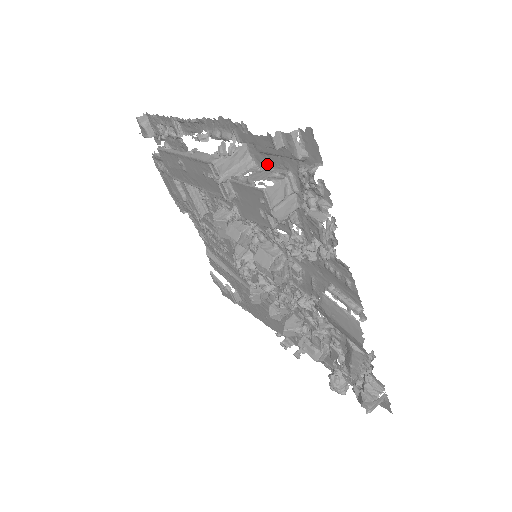
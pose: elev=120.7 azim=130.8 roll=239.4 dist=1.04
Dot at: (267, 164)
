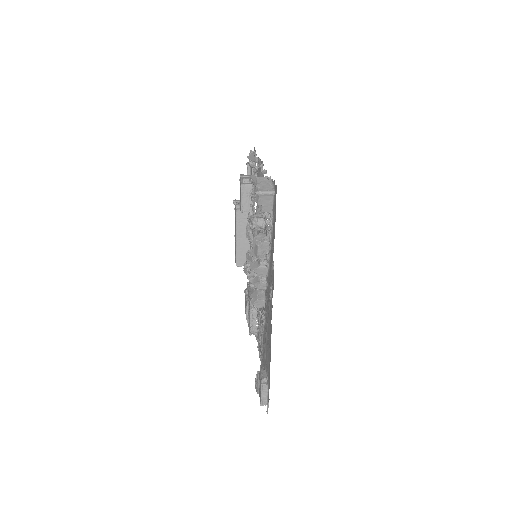
Dot at: occluded
